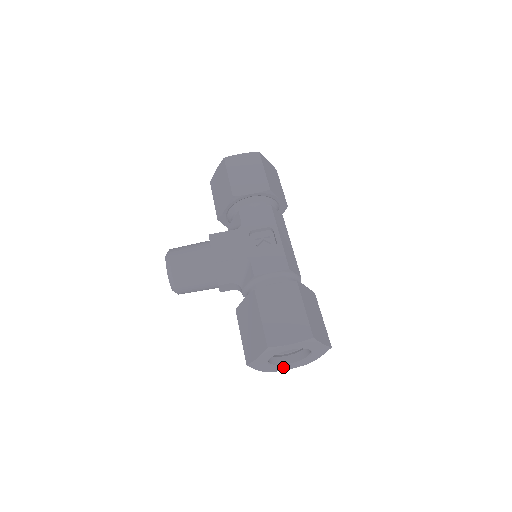
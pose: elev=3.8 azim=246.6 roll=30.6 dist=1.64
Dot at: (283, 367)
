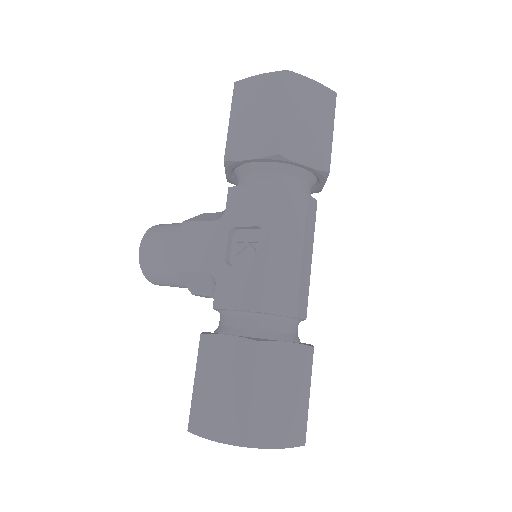
Dot at: occluded
